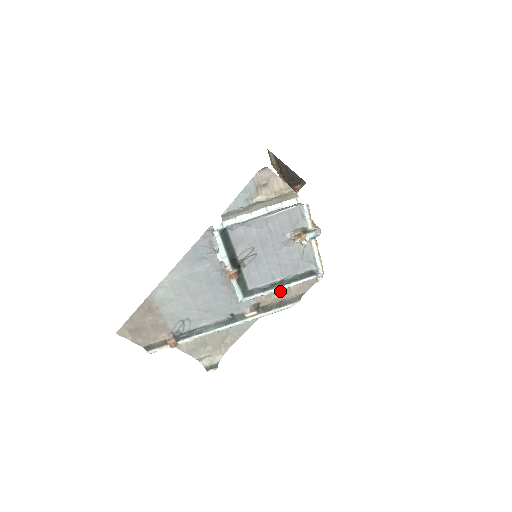
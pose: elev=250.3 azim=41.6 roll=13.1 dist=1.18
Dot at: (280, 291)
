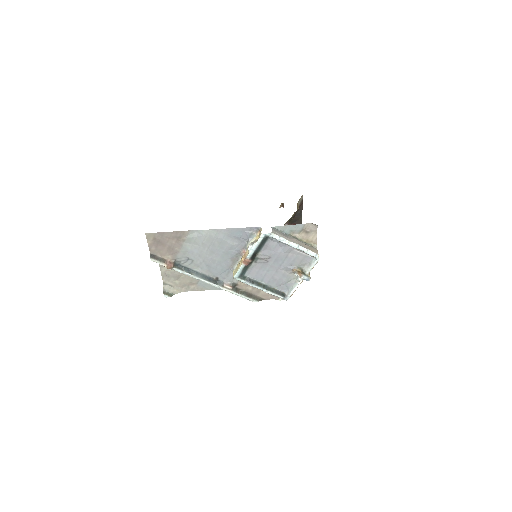
Dot at: (255, 288)
